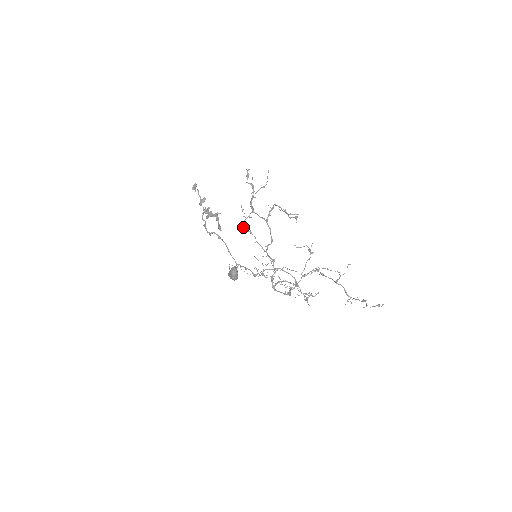
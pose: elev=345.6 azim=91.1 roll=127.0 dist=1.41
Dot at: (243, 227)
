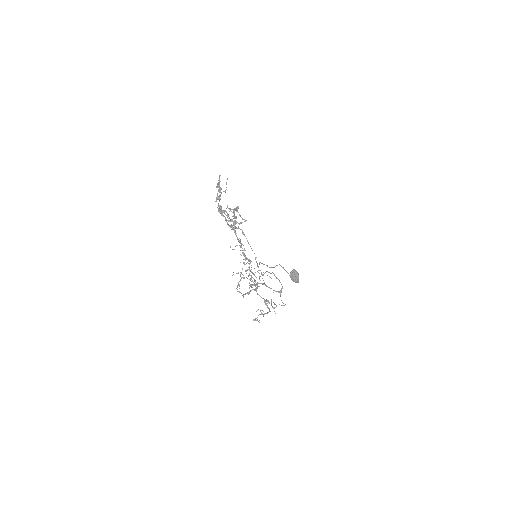
Dot at: (230, 225)
